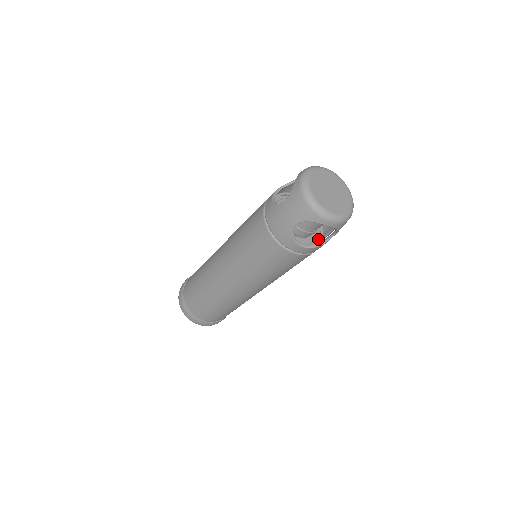
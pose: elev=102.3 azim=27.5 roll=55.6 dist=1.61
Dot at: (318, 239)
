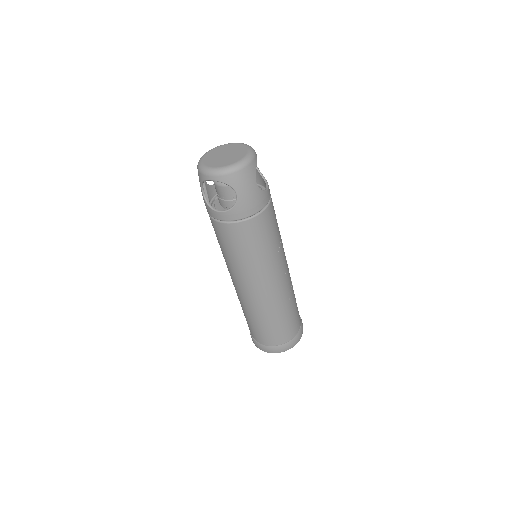
Dot at: occluded
